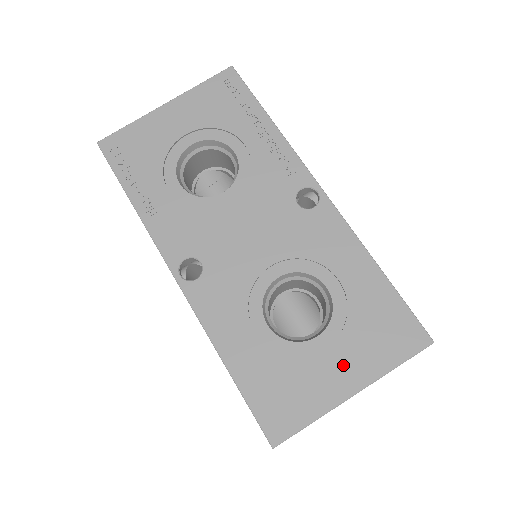
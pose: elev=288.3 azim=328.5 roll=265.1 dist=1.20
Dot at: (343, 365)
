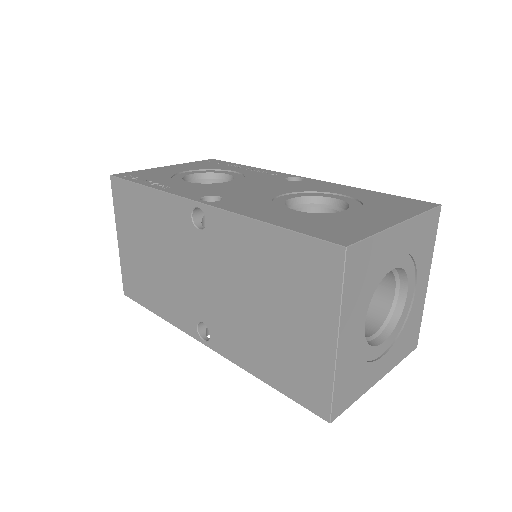
Dot at: (377, 215)
